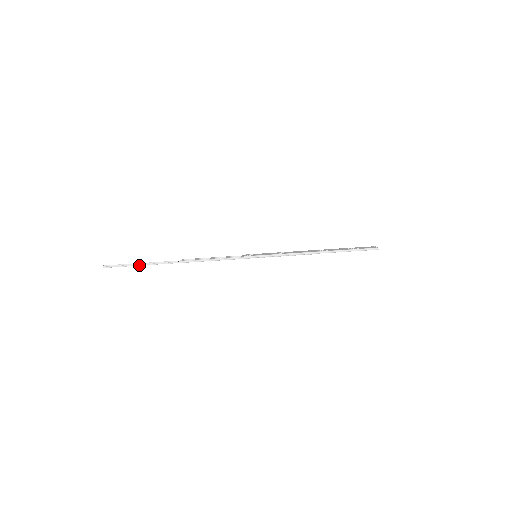
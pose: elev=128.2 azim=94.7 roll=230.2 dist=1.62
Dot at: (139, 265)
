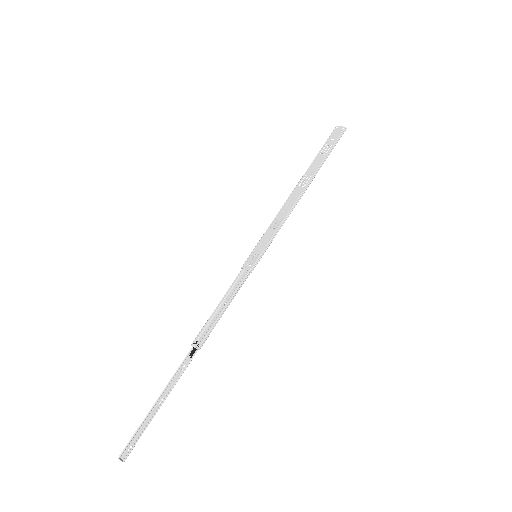
Dot at: (158, 409)
